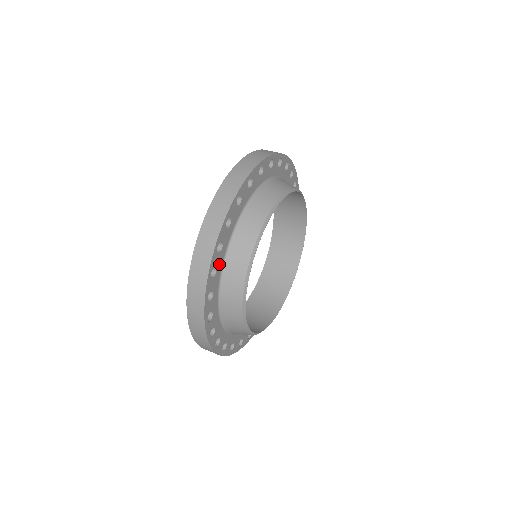
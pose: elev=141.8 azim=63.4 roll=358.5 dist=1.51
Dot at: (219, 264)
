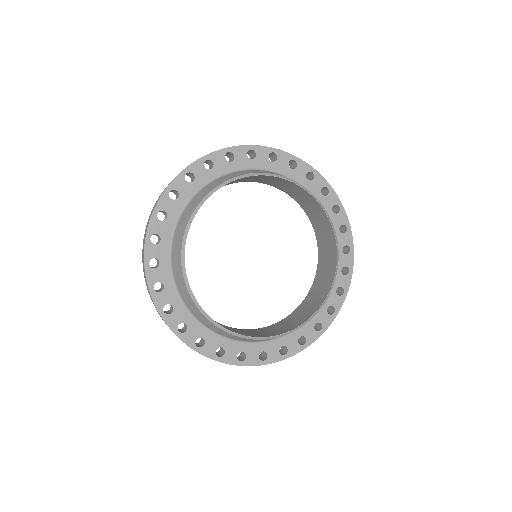
Dot at: (172, 299)
